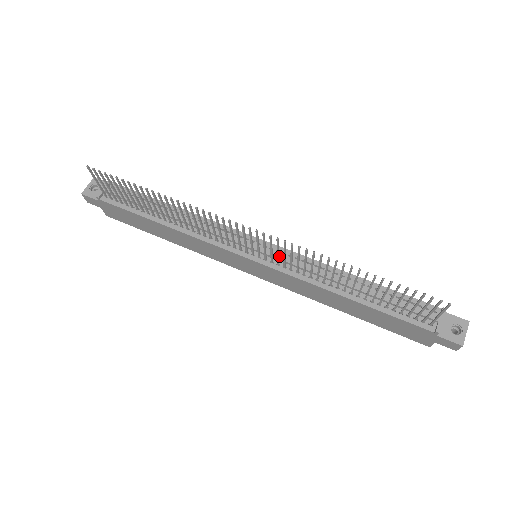
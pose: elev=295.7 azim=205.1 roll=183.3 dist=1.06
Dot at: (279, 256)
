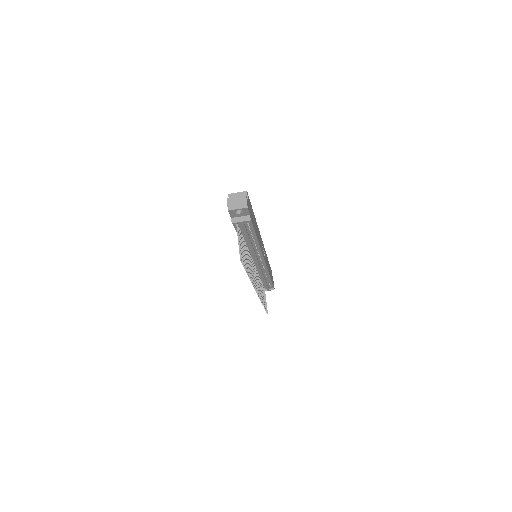
Dot at: (260, 269)
